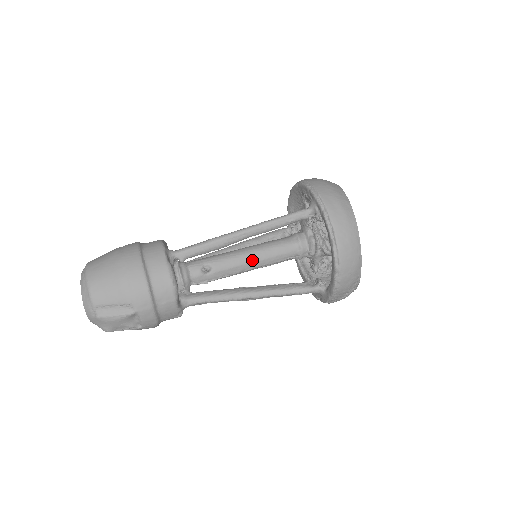
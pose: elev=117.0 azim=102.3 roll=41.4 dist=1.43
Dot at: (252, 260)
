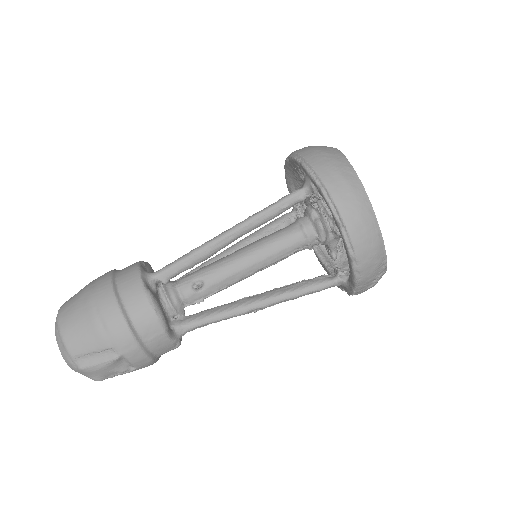
Dot at: (250, 263)
